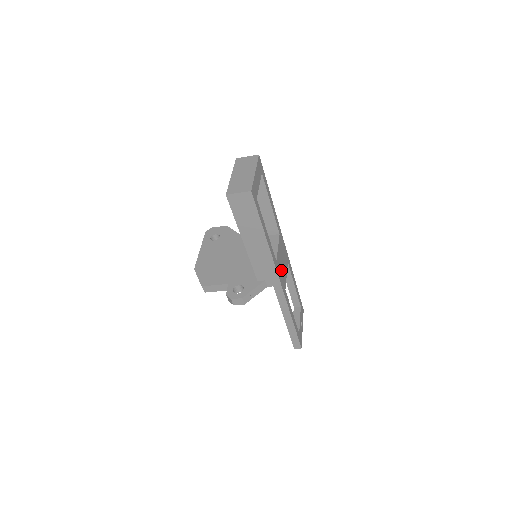
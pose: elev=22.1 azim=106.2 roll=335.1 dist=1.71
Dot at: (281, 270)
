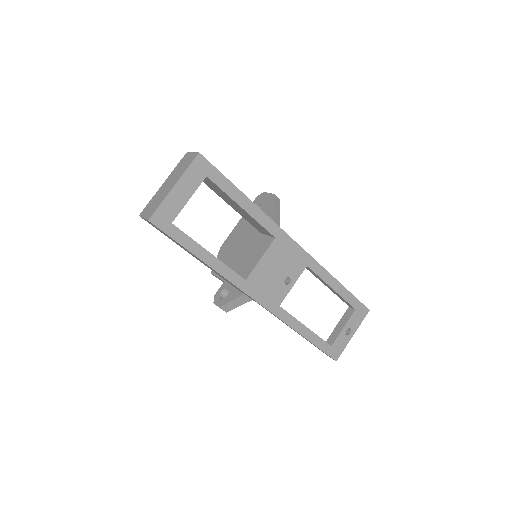
Dot at: (268, 285)
